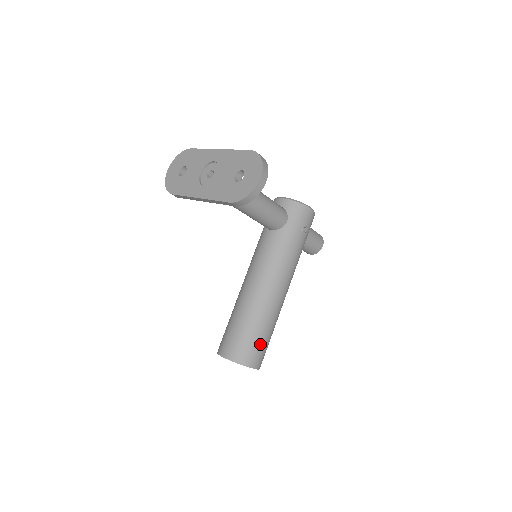
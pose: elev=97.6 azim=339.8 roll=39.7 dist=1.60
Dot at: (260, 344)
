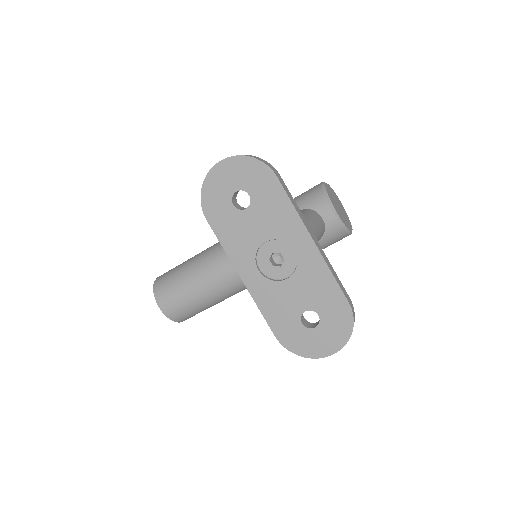
Dot at: occluded
